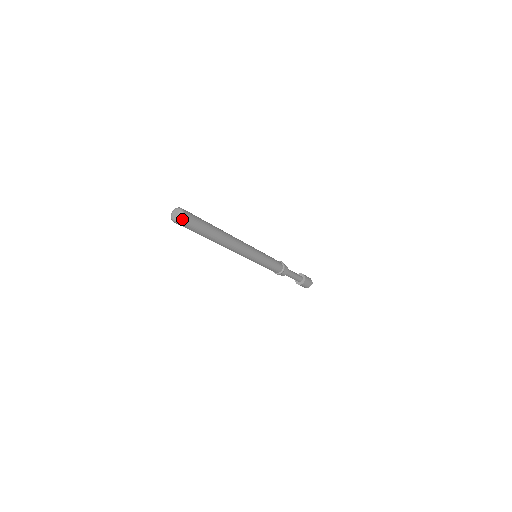
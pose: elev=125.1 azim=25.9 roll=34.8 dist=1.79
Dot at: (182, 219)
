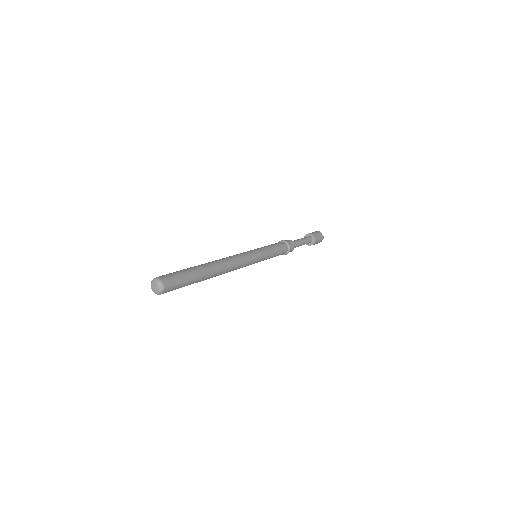
Dot at: (164, 291)
